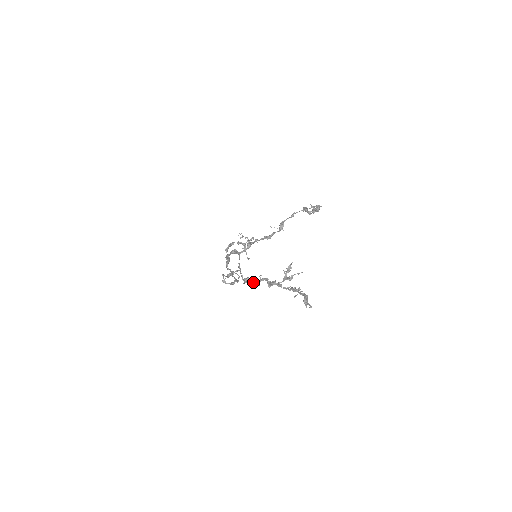
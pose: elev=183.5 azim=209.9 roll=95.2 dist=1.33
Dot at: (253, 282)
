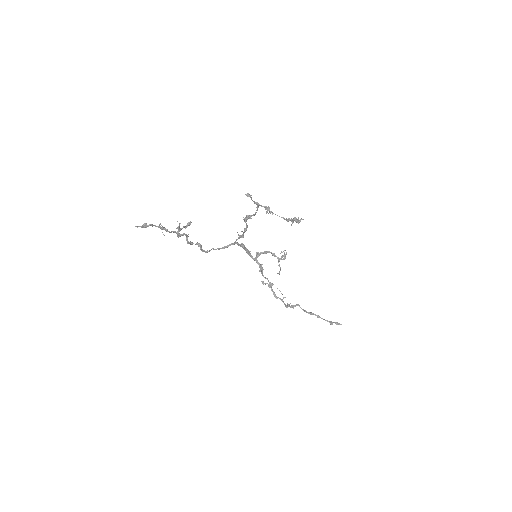
Dot at: (191, 242)
